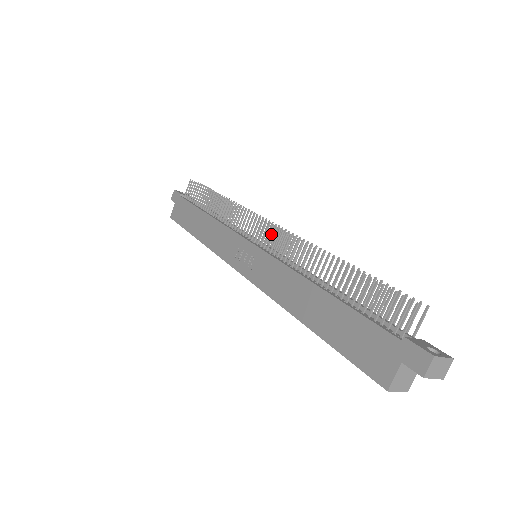
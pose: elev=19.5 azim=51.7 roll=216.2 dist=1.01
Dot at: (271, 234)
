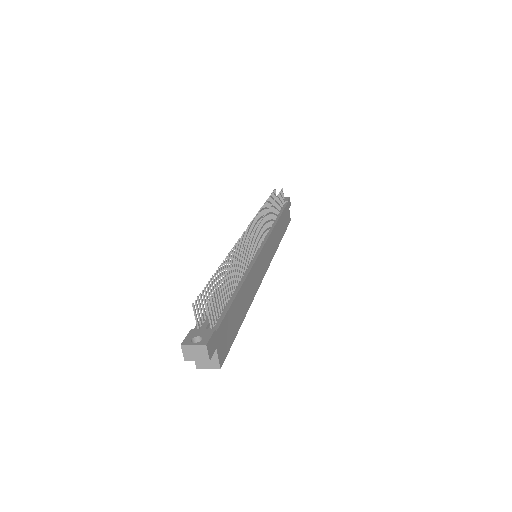
Dot at: (256, 237)
